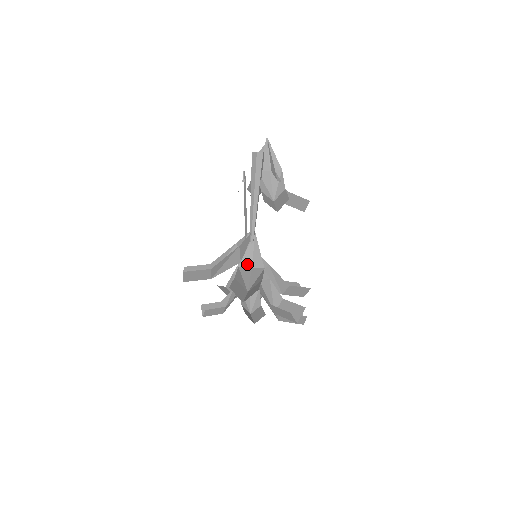
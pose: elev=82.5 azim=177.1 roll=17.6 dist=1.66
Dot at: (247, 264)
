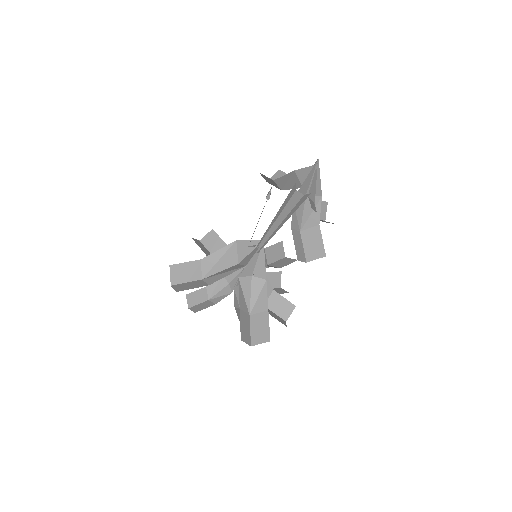
Dot at: (248, 273)
